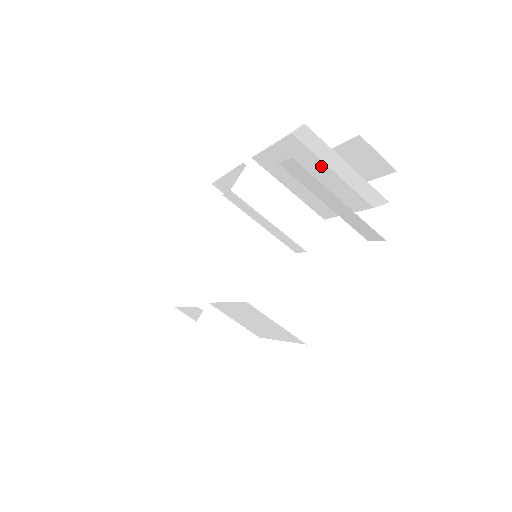
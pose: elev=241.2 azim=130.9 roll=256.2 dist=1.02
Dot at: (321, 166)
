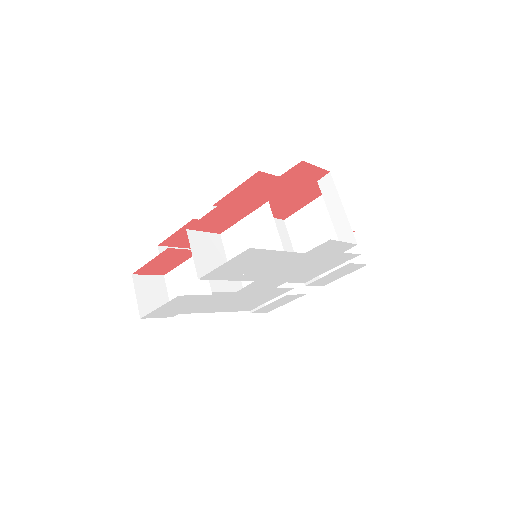
Dot at: (330, 221)
